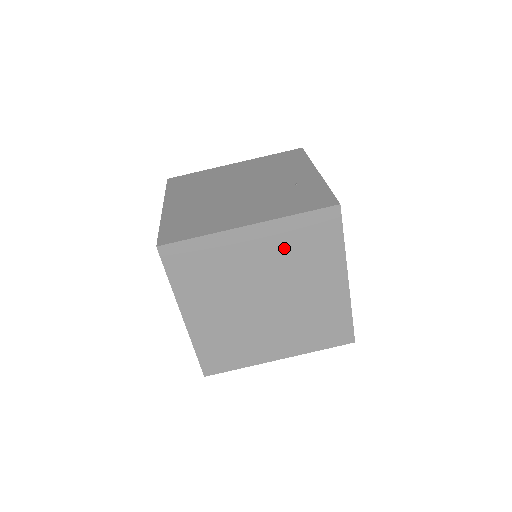
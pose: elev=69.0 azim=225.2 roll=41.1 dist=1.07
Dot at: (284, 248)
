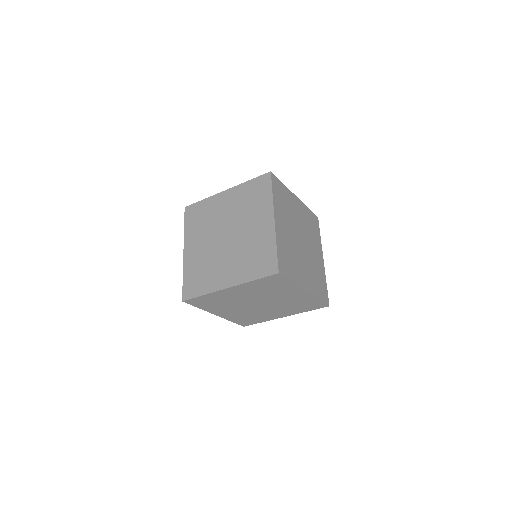
Dot at: (256, 290)
